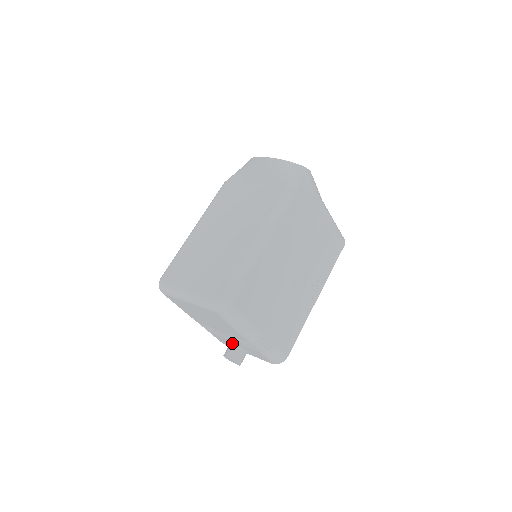
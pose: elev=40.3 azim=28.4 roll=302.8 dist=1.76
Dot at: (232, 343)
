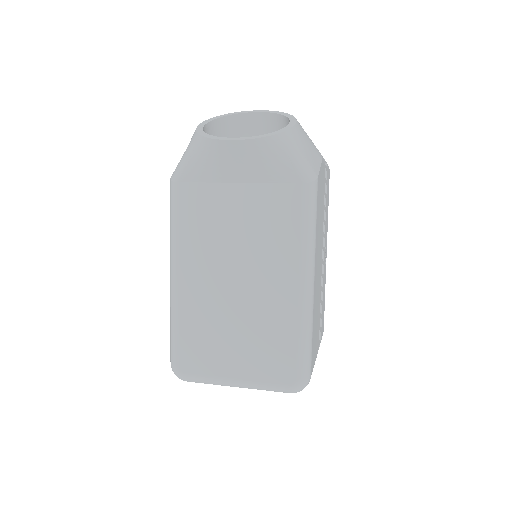
Dot at: occluded
